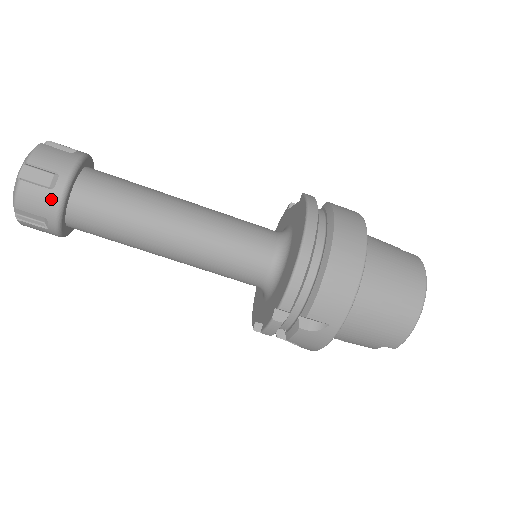
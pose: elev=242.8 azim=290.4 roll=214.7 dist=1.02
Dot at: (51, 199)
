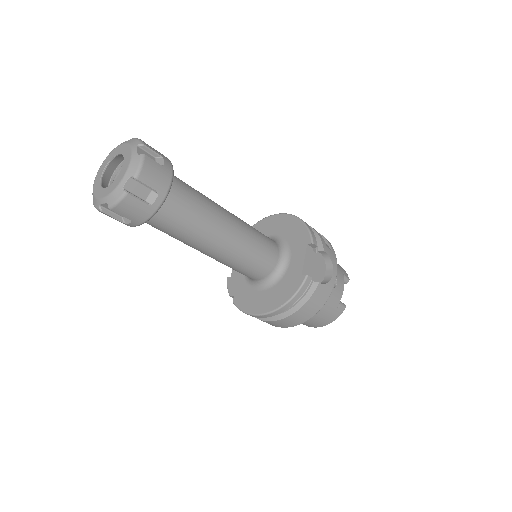
Dot at: (121, 222)
